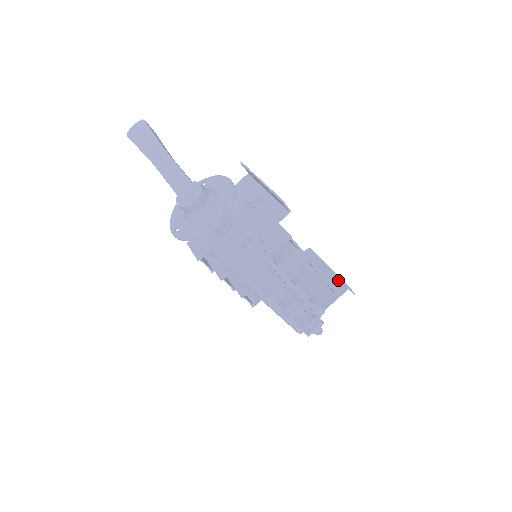
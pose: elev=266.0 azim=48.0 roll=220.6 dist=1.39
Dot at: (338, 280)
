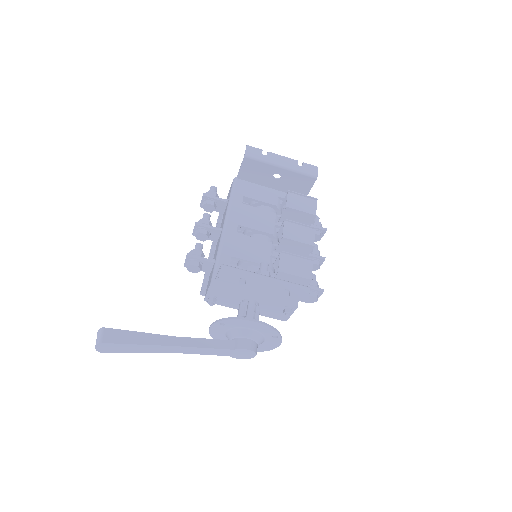
Dot at: (302, 176)
